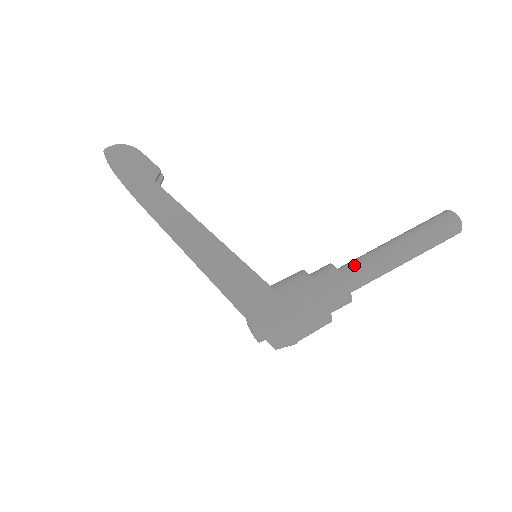
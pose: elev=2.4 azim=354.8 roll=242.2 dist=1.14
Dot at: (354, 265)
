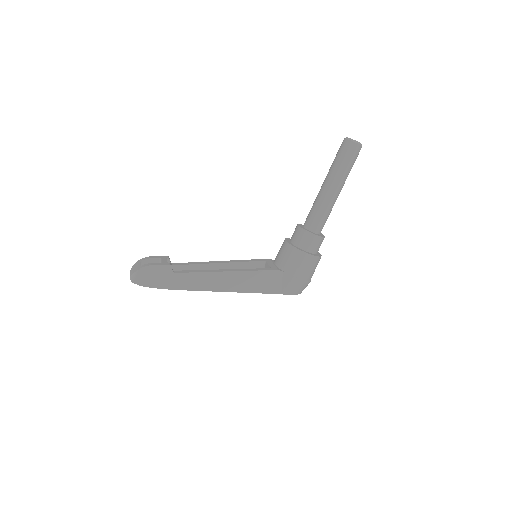
Dot at: (313, 219)
